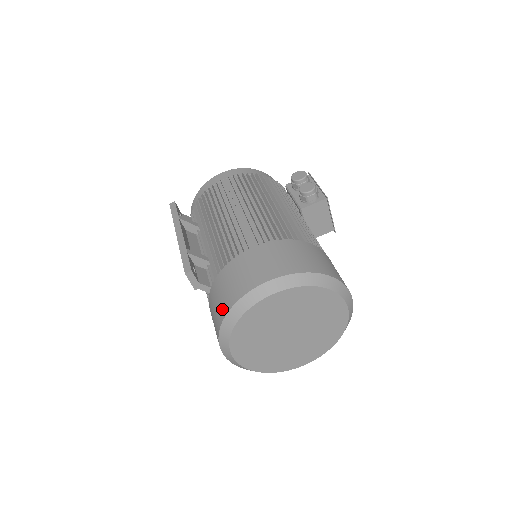
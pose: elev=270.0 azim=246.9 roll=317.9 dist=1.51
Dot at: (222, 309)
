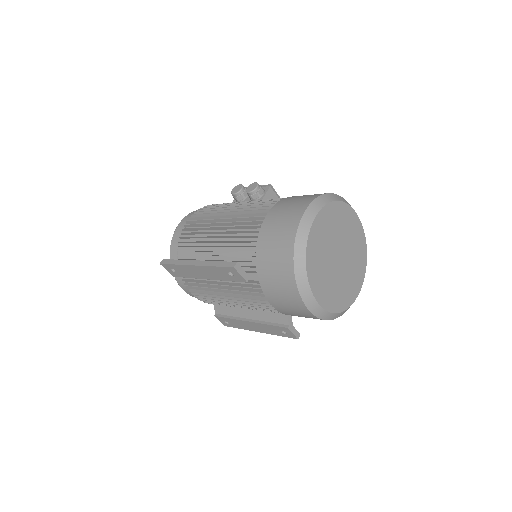
Dot at: (285, 265)
